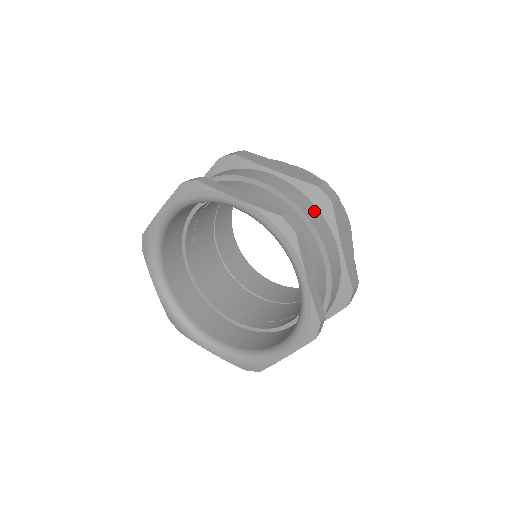
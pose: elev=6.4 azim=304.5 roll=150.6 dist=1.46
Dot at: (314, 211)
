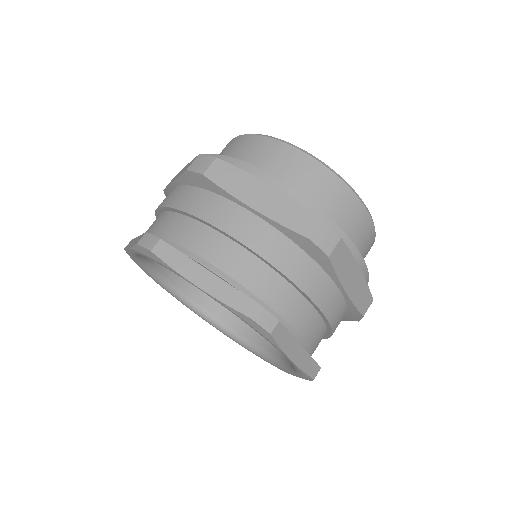
Dot at: (305, 265)
